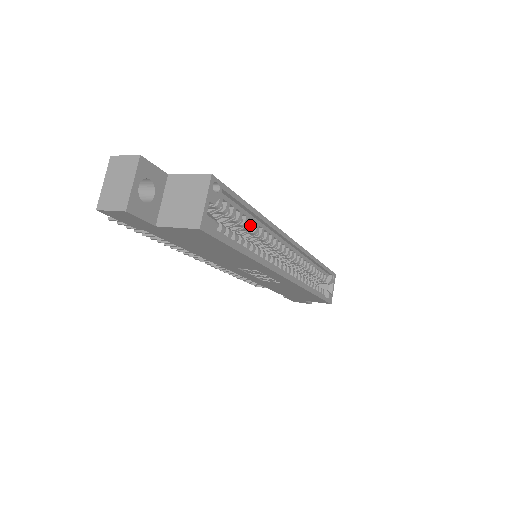
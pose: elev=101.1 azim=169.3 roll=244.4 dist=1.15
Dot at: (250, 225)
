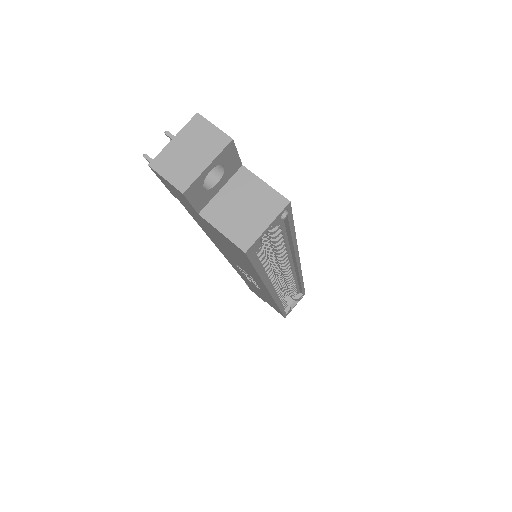
Dot at: (281, 247)
